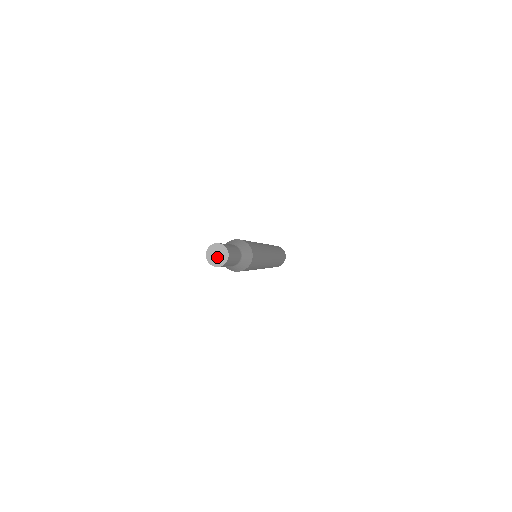
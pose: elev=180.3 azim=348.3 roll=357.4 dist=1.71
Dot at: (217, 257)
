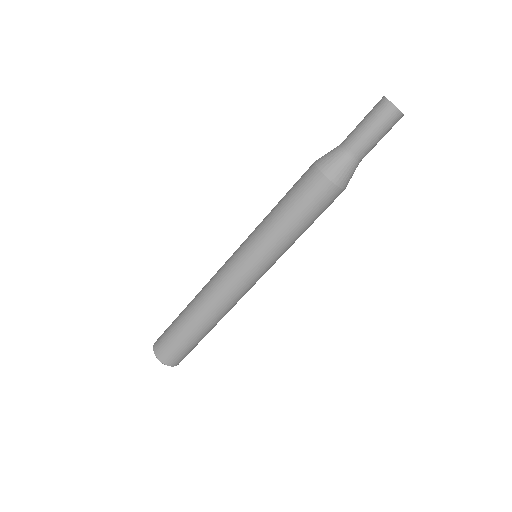
Dot at: occluded
